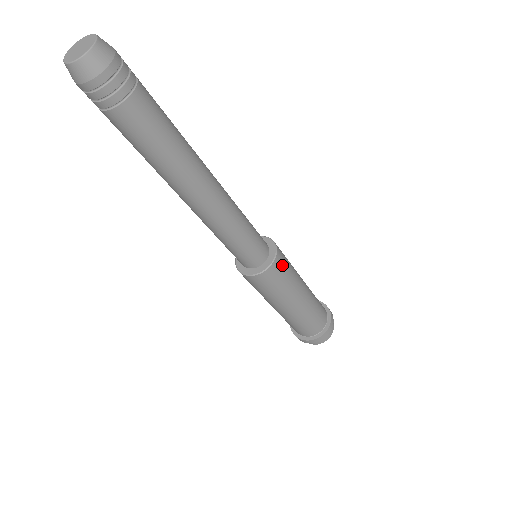
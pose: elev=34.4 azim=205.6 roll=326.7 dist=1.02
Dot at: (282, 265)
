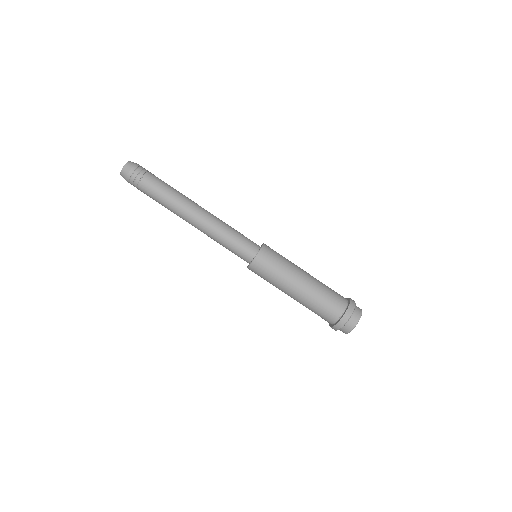
Dot at: (272, 250)
